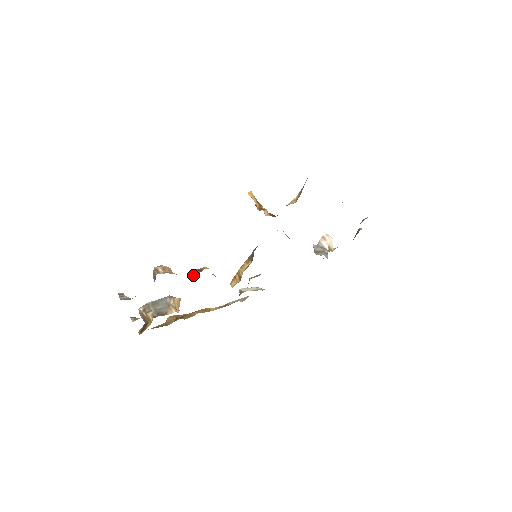
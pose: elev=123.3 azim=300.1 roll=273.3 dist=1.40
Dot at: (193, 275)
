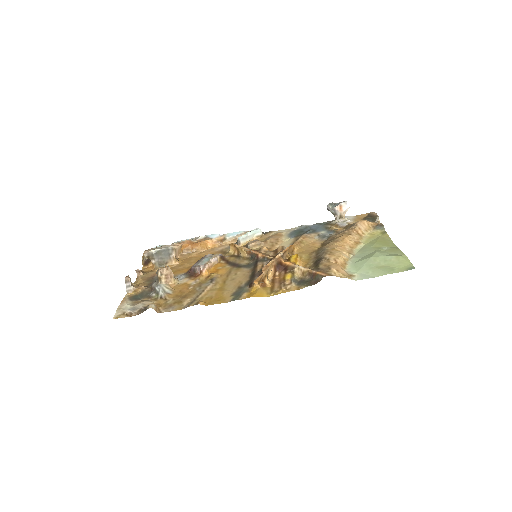
Dot at: (193, 271)
